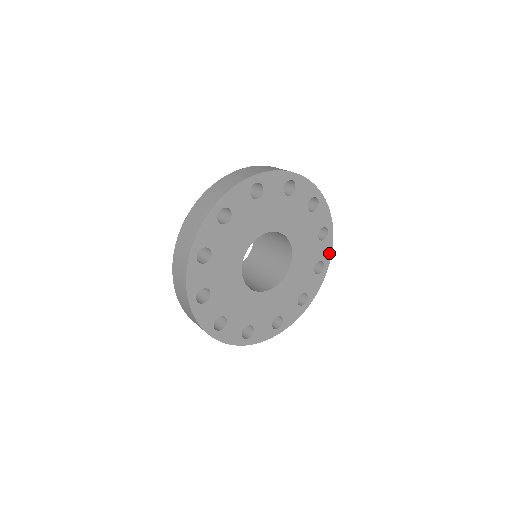
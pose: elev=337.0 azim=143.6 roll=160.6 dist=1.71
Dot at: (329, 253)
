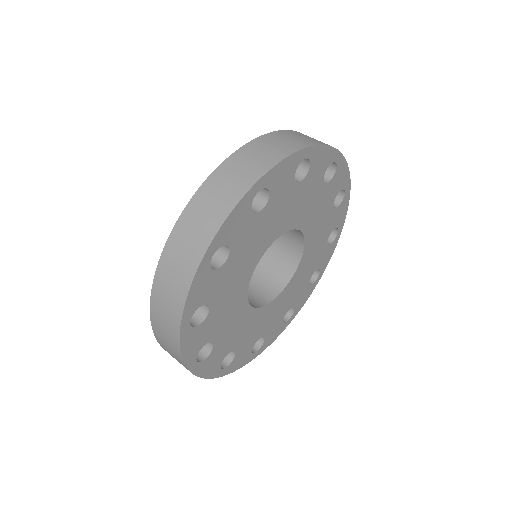
Dot at: (344, 214)
